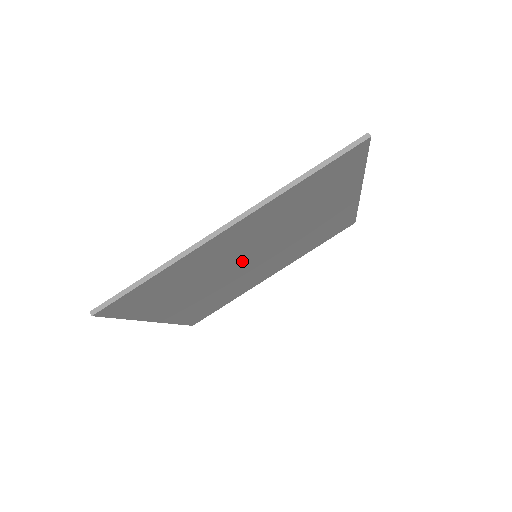
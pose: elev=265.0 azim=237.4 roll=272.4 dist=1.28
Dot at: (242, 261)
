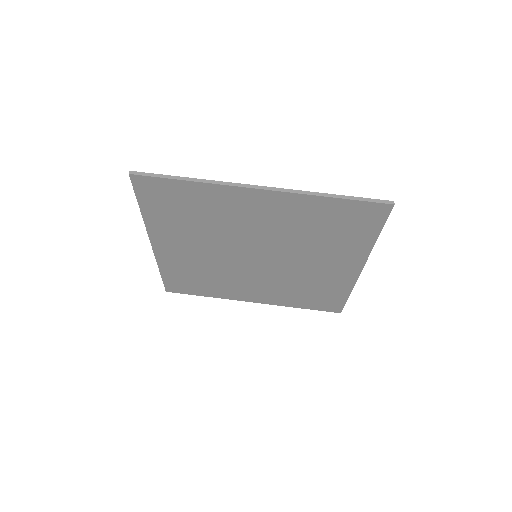
Dot at: (245, 247)
